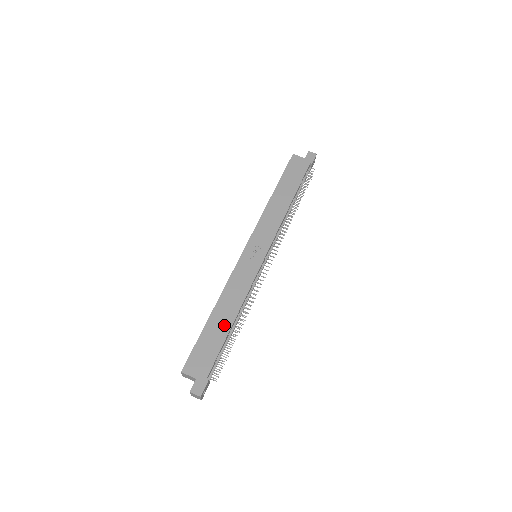
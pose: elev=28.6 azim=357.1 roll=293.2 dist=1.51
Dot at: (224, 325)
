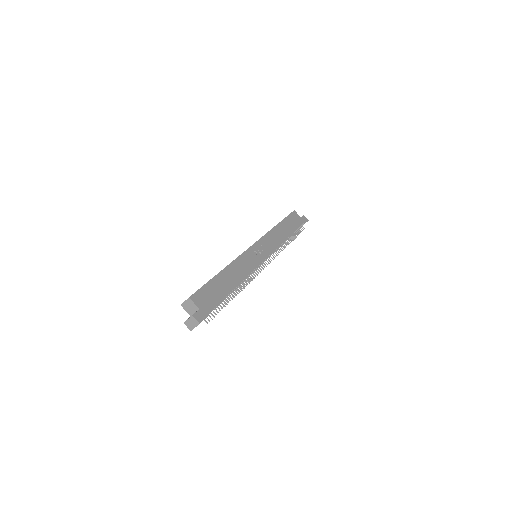
Dot at: (228, 285)
